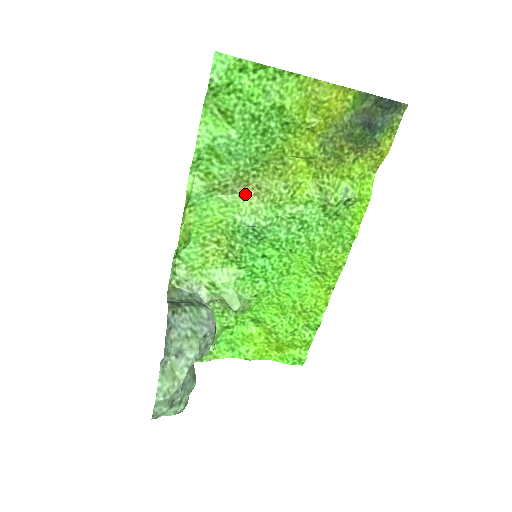
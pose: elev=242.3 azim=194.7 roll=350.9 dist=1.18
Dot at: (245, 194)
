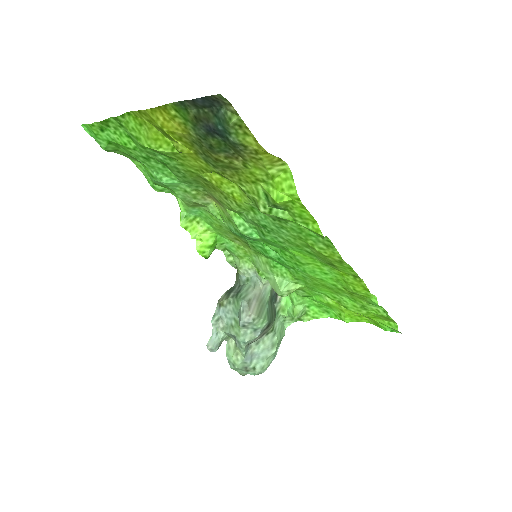
Dot at: (216, 203)
